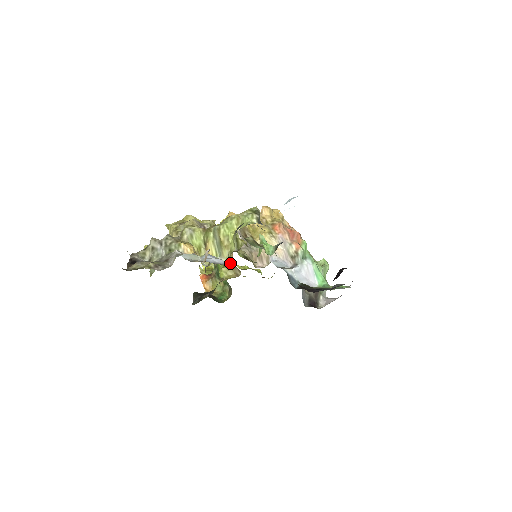
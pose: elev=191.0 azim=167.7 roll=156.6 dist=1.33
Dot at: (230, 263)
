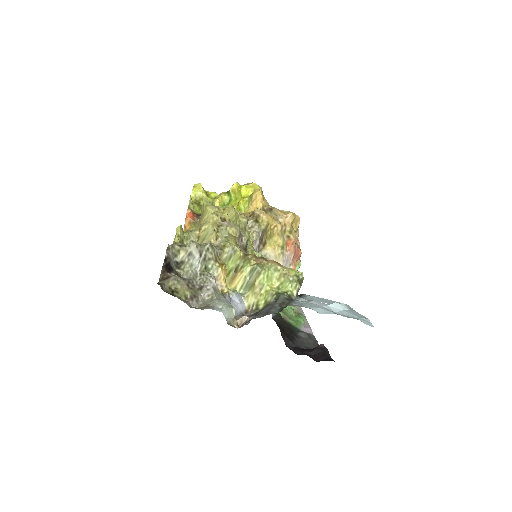
Dot at: occluded
